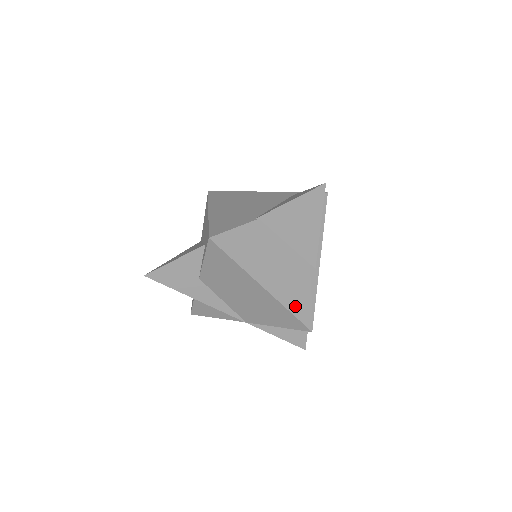
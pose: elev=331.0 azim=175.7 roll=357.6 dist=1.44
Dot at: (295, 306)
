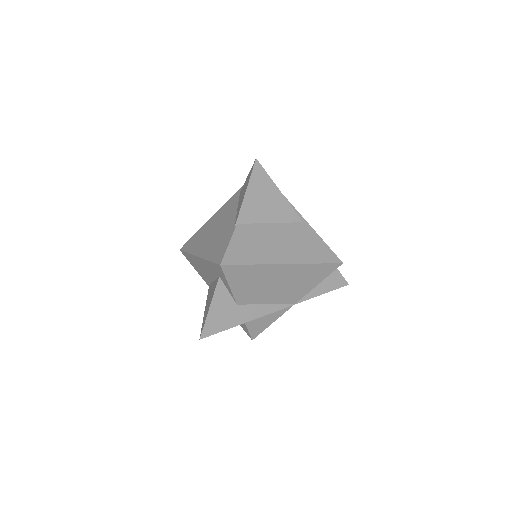
Dot at: (316, 257)
